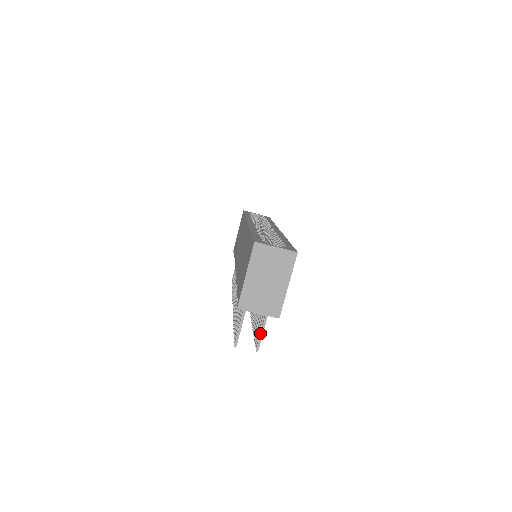
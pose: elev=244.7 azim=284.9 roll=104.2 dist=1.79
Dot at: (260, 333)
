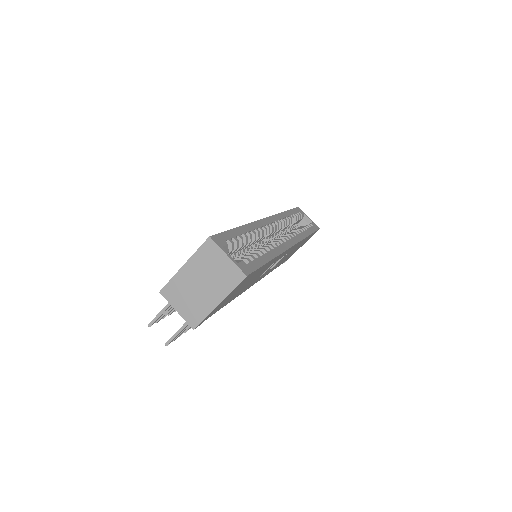
Dot at: (177, 331)
